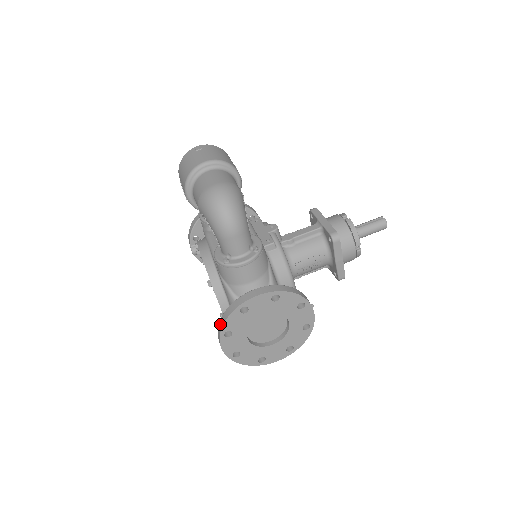
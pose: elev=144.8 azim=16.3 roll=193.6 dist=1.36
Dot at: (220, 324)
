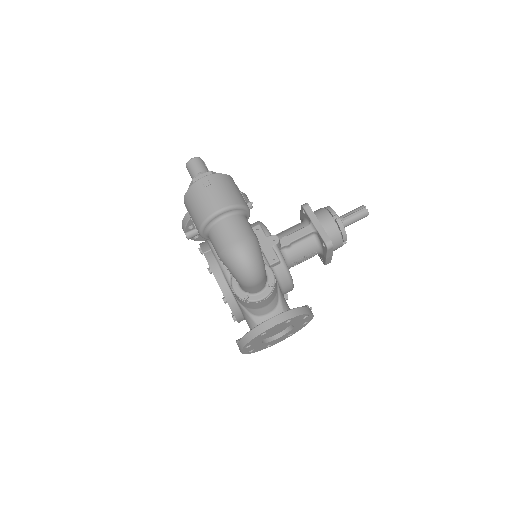
Dot at: (242, 342)
